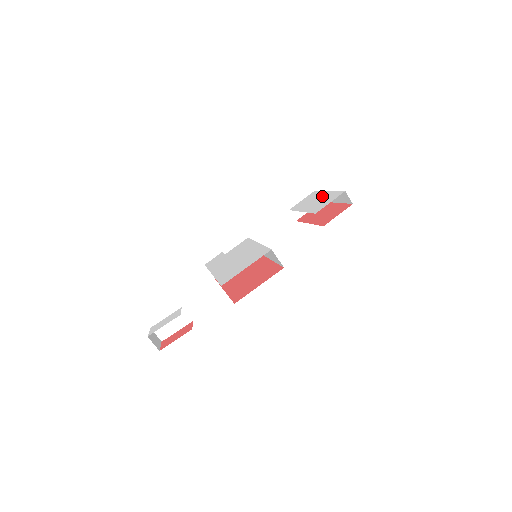
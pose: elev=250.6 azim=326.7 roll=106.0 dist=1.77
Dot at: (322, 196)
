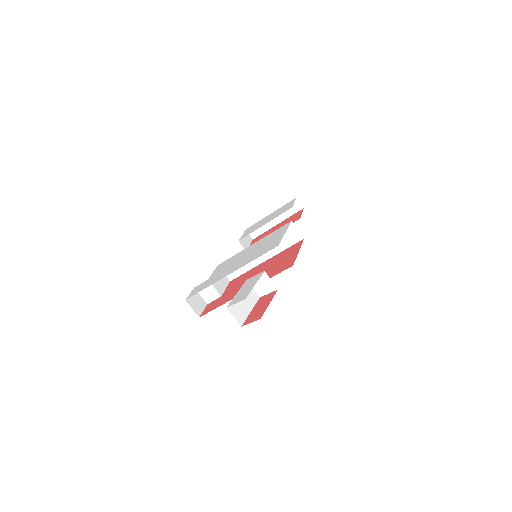
Dot at: (270, 215)
